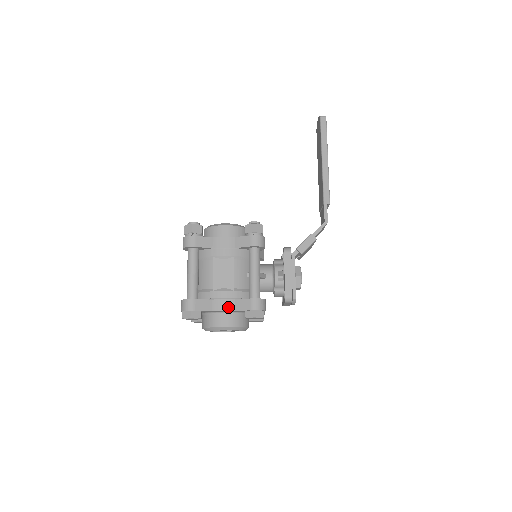
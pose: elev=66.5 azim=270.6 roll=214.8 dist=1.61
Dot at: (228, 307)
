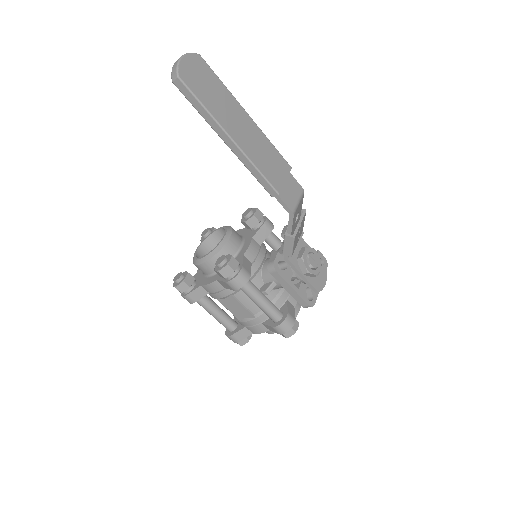
Dot at: (262, 330)
